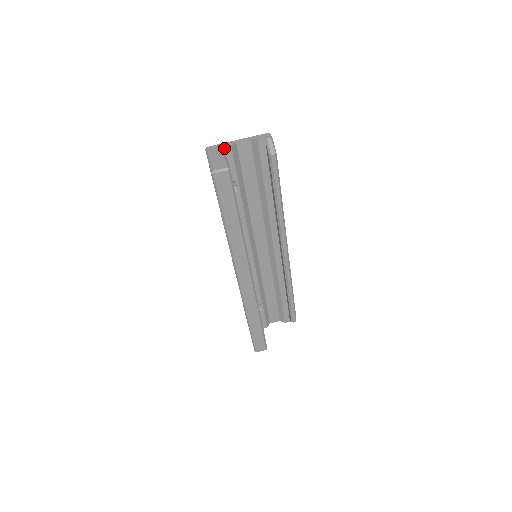
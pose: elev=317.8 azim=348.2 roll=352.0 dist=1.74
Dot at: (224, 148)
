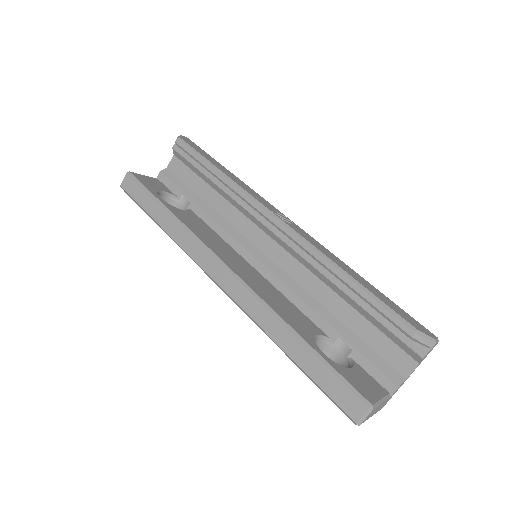
Dot at: (157, 178)
